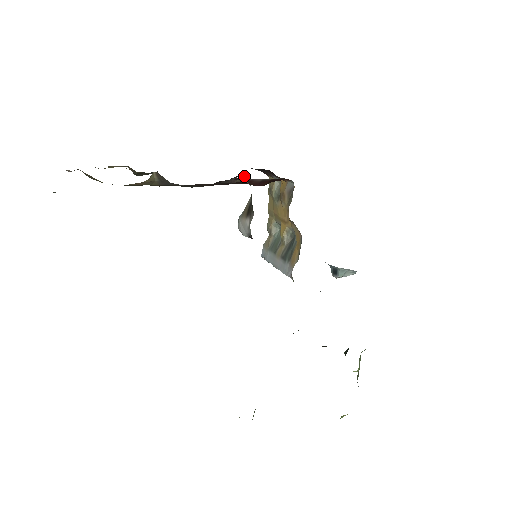
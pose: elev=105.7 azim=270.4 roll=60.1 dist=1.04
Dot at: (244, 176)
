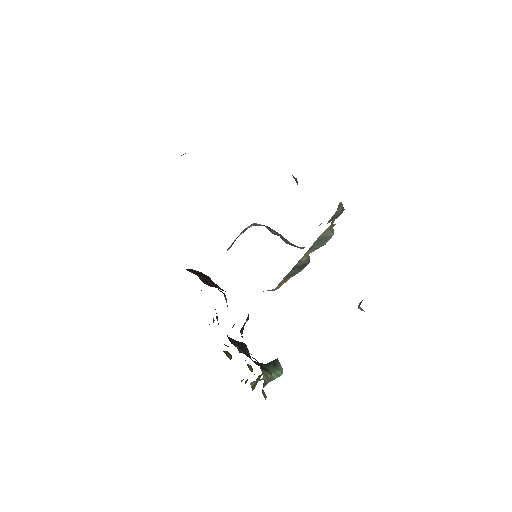
Dot at: occluded
